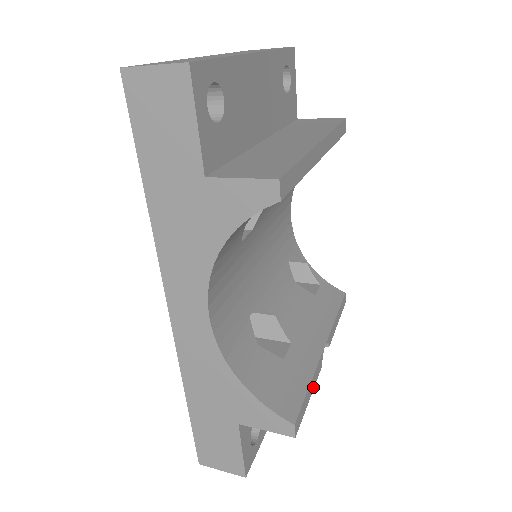
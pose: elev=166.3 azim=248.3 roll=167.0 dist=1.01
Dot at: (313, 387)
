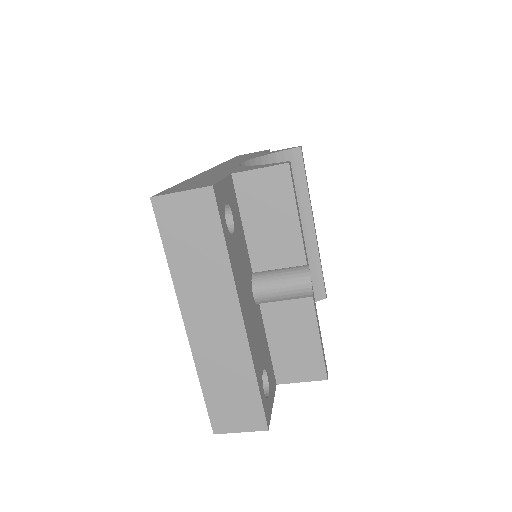
Dot at: (300, 229)
